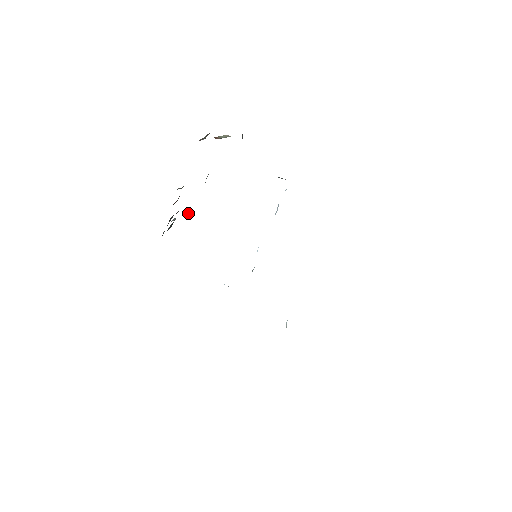
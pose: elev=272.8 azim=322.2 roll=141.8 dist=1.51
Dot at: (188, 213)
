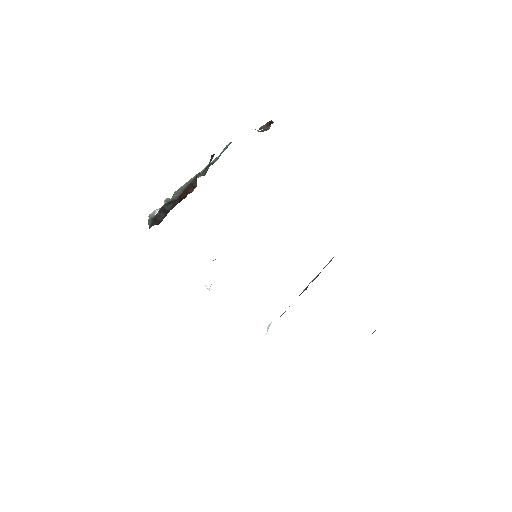
Dot at: occluded
